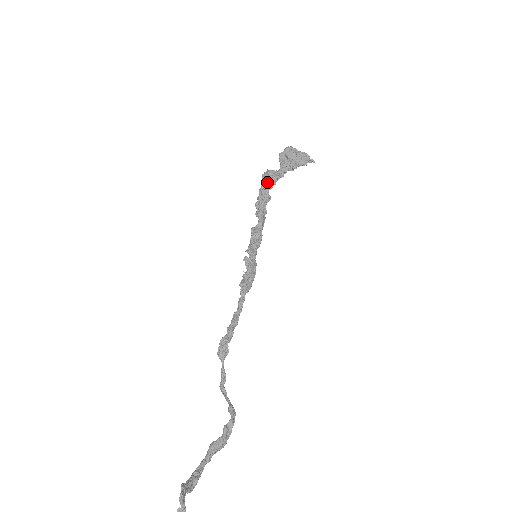
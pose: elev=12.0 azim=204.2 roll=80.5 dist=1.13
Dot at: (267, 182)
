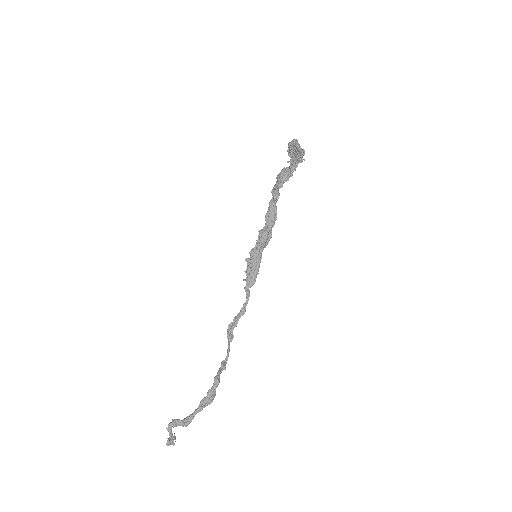
Dot at: (276, 182)
